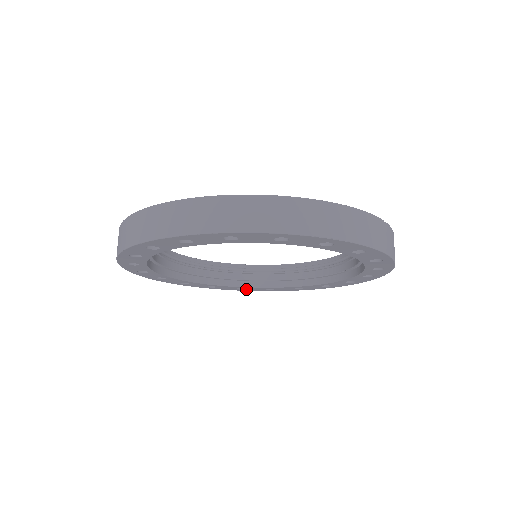
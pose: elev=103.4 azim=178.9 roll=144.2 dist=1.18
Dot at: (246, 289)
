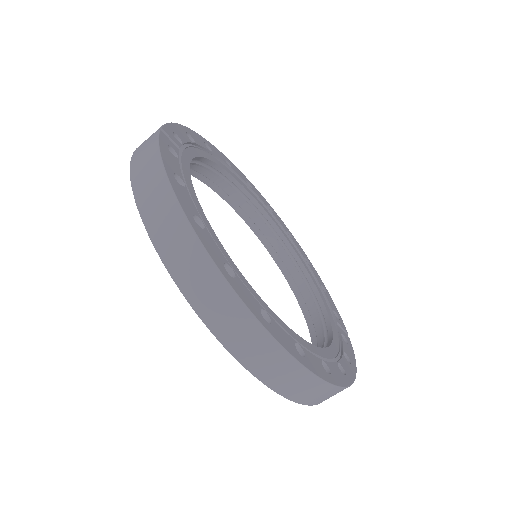
Dot at: occluded
